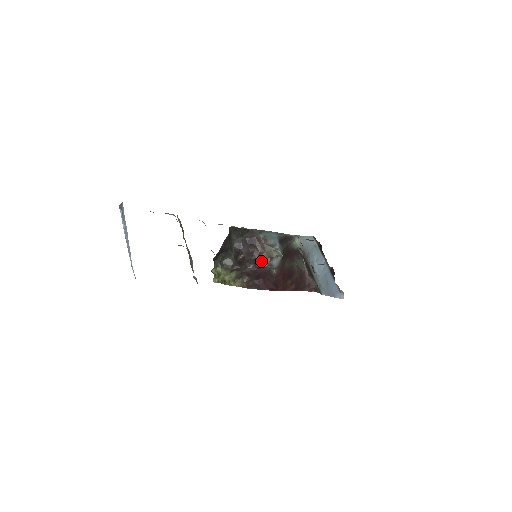
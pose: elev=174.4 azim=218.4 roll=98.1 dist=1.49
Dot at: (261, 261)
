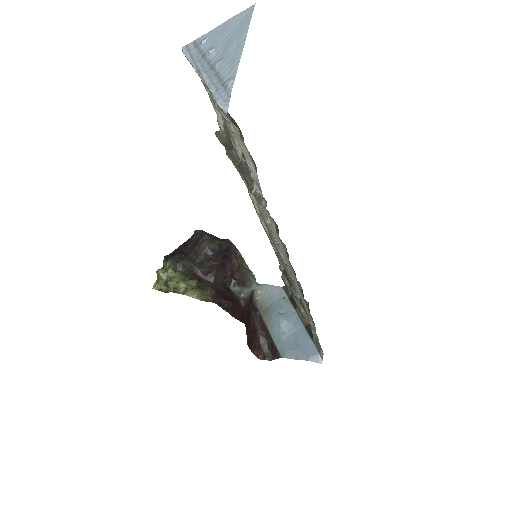
Dot at: (231, 282)
